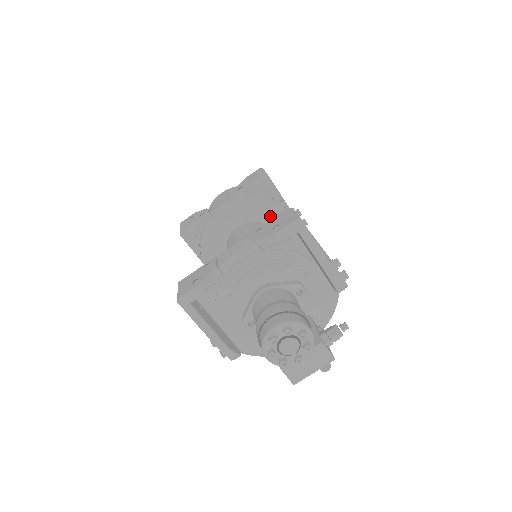
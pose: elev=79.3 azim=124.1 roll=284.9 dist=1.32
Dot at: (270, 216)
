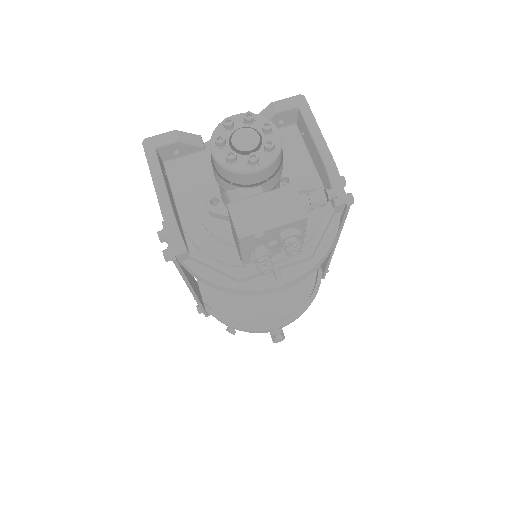
Dot at: occluded
